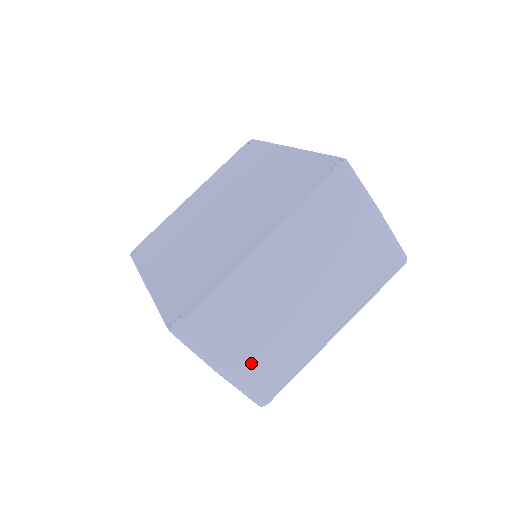
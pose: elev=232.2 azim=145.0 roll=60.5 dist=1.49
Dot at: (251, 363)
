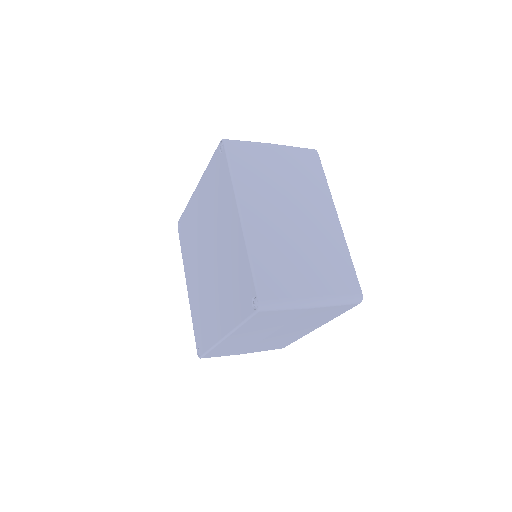
Dot at: (258, 349)
